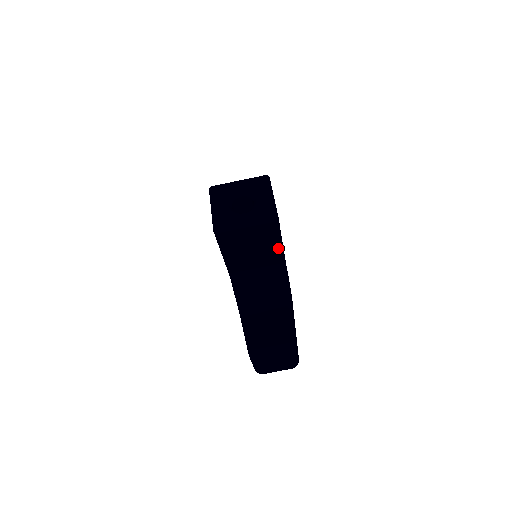
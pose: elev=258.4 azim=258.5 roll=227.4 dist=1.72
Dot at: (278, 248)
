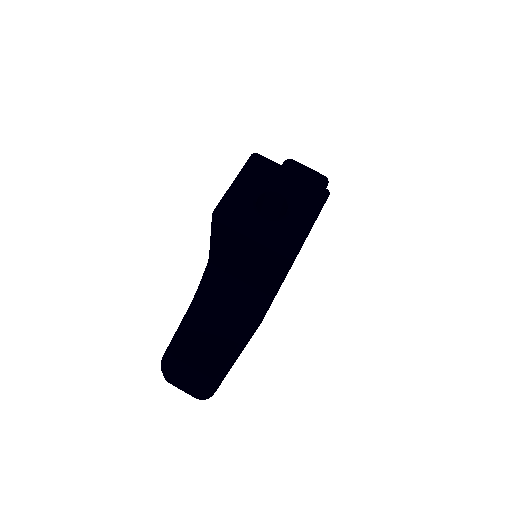
Dot at: (276, 279)
